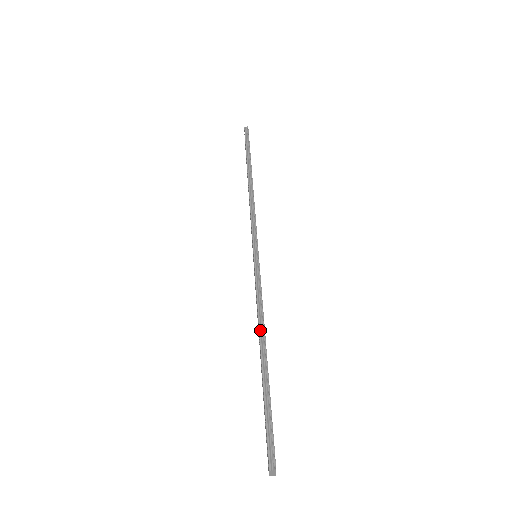
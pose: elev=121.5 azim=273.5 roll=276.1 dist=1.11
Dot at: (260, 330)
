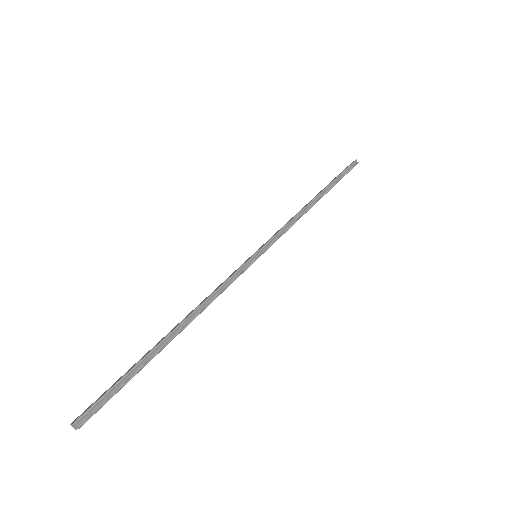
Dot at: (195, 311)
